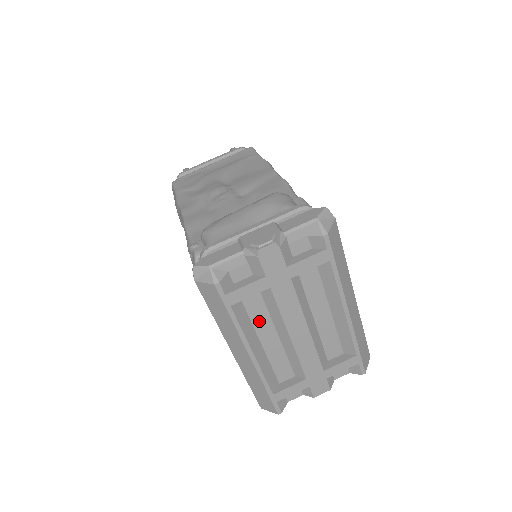
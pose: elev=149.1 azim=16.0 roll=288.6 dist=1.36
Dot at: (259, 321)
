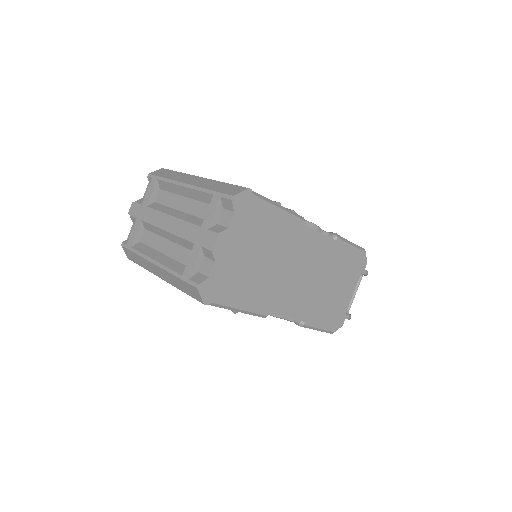
Dot at: (156, 244)
